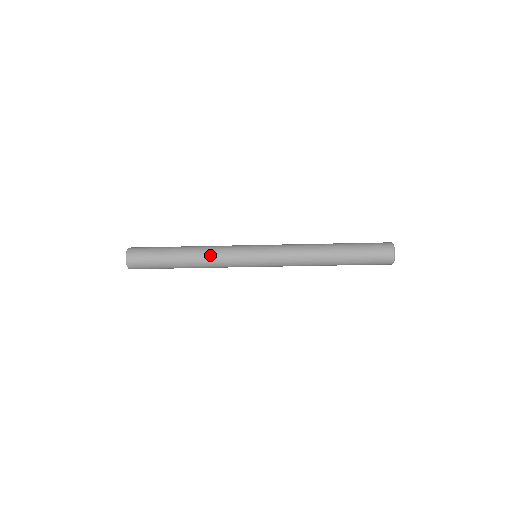
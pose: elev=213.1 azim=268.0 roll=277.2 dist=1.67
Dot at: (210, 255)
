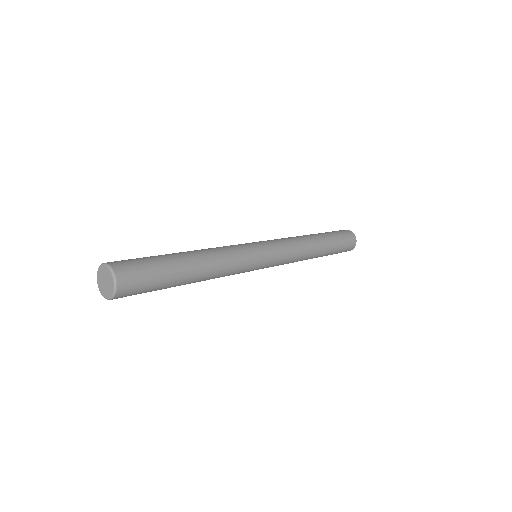
Dot at: (222, 274)
